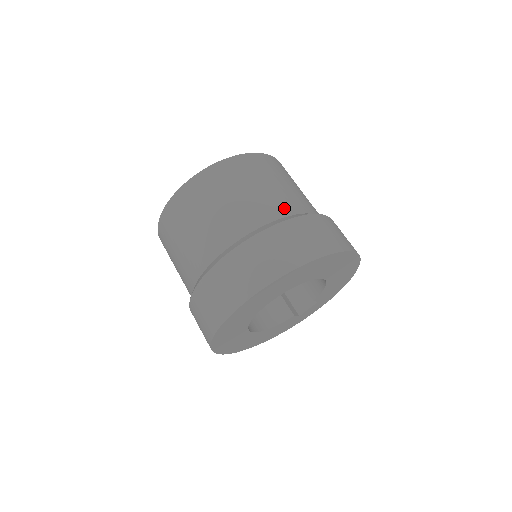
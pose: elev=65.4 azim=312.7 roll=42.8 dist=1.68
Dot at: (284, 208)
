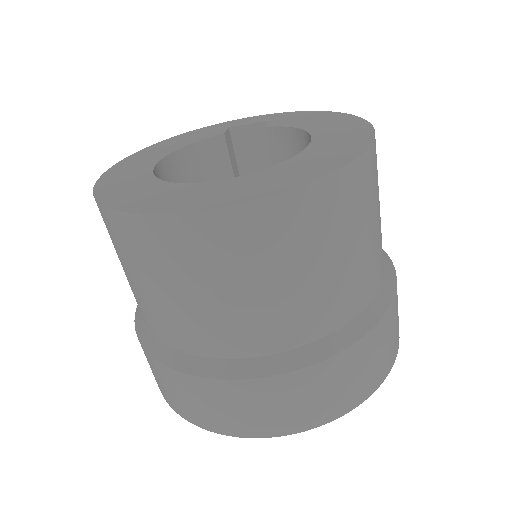
Dot at: (361, 297)
